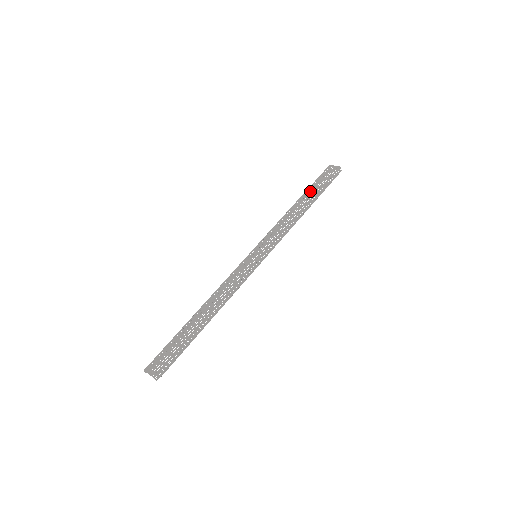
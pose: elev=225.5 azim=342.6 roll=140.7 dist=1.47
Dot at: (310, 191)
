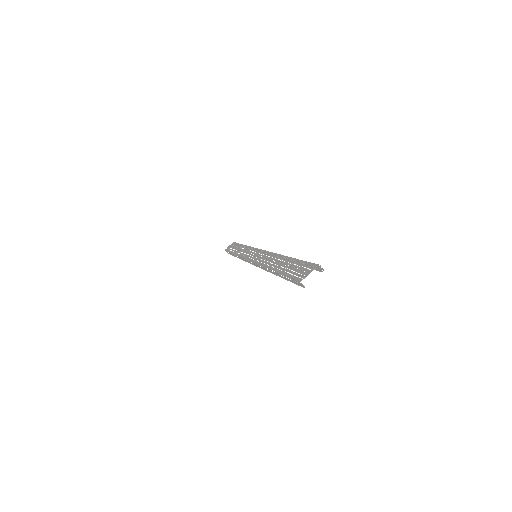
Dot at: occluded
